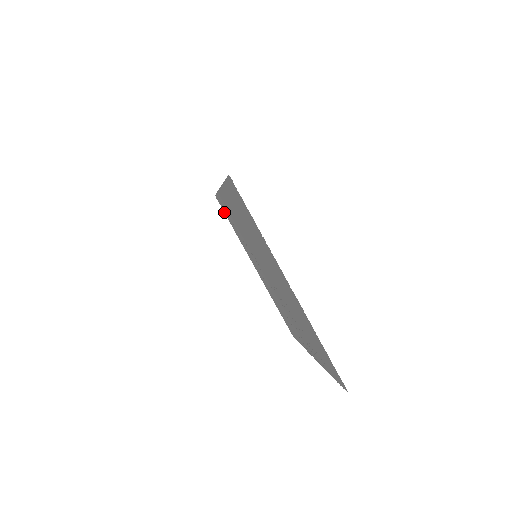
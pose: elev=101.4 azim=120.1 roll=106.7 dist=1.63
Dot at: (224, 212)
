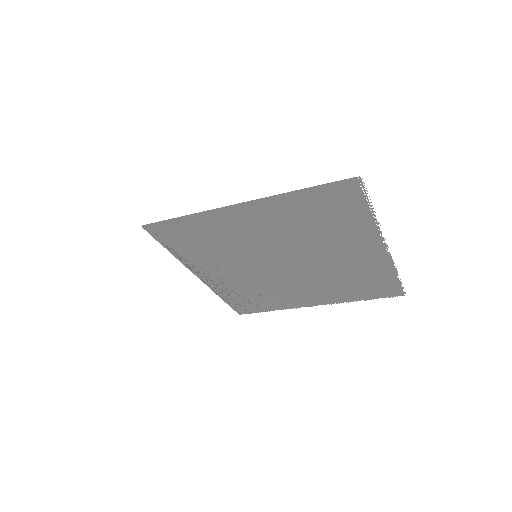
Dot at: (156, 239)
